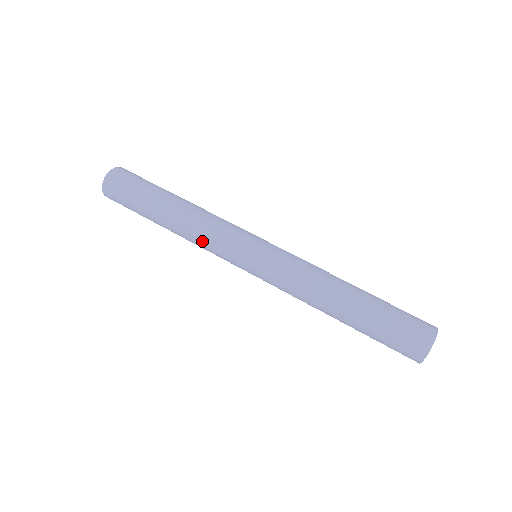
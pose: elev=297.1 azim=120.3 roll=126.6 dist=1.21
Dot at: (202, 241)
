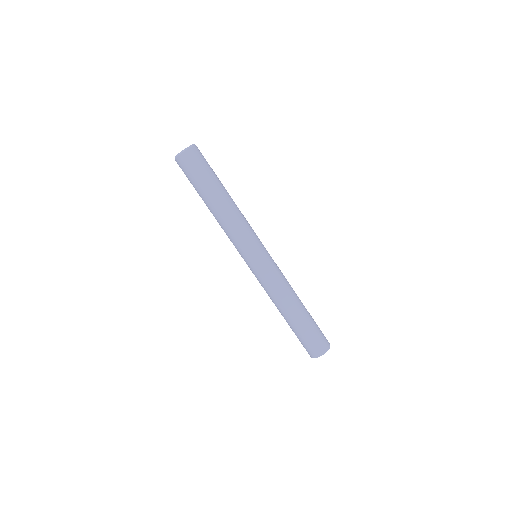
Dot at: (228, 233)
